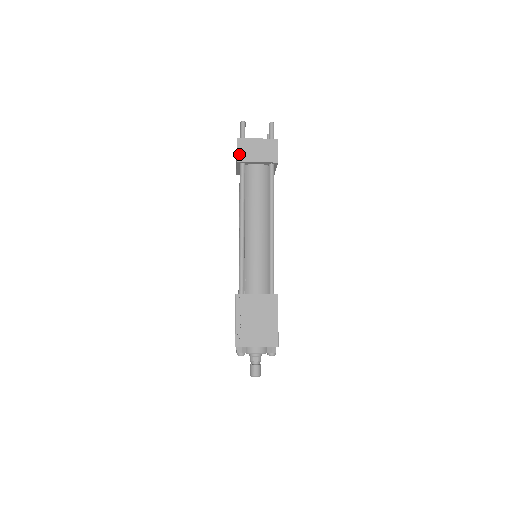
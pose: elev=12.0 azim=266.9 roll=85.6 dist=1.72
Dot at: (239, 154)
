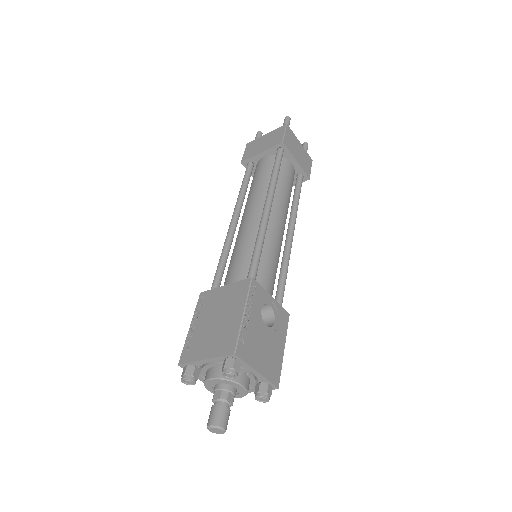
Dot at: (244, 155)
